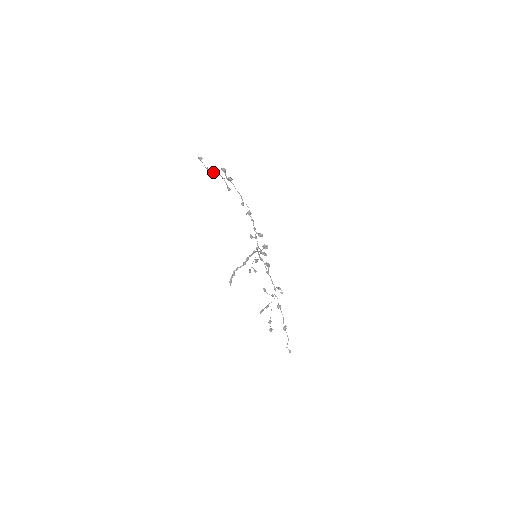
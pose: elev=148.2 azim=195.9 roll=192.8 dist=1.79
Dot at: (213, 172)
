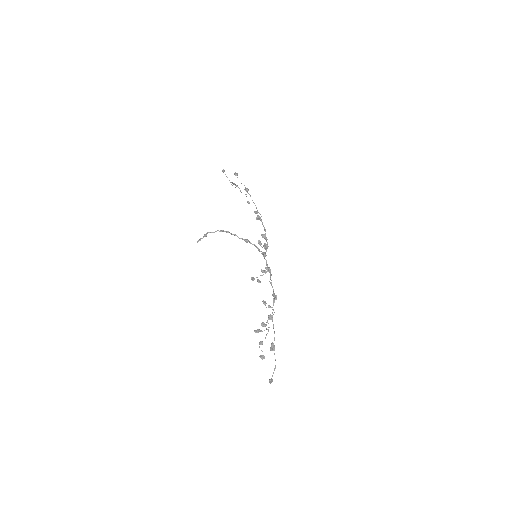
Dot at: (234, 184)
